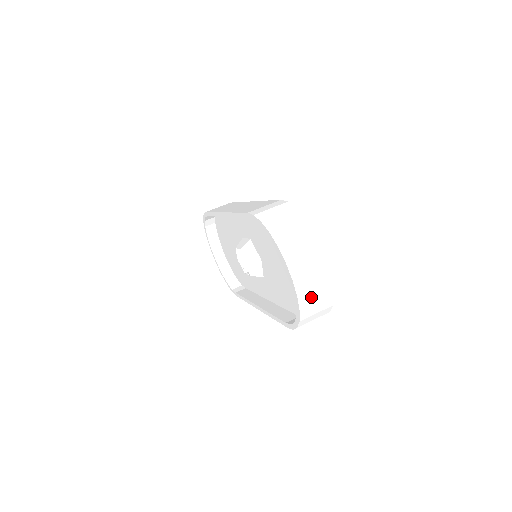
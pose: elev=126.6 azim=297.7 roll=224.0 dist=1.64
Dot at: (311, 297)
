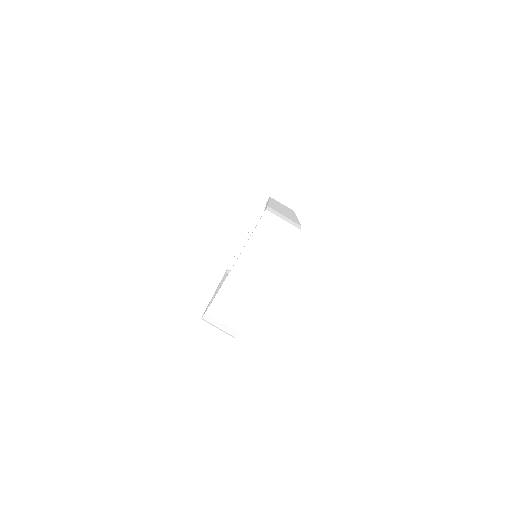
Dot at: (229, 305)
